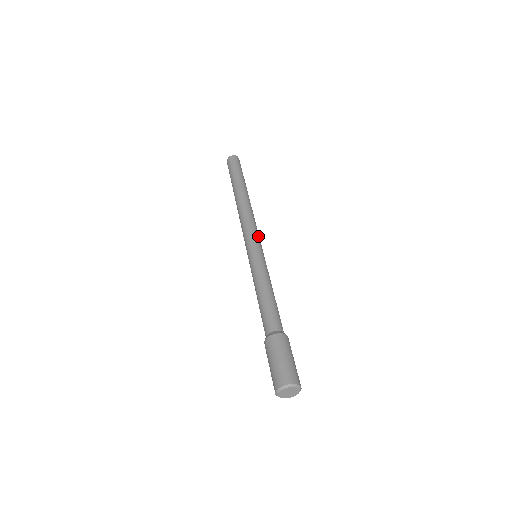
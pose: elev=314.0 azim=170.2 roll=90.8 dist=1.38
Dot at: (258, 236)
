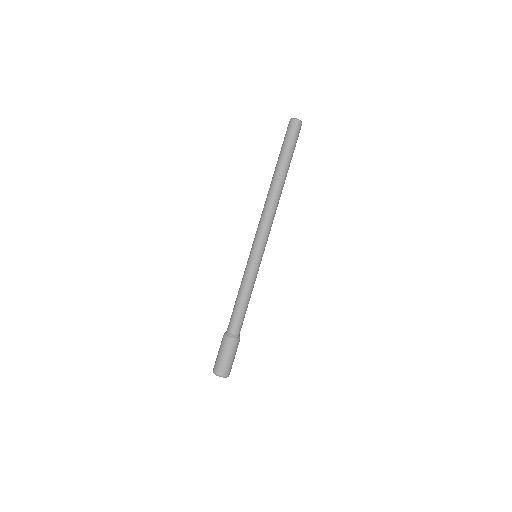
Dot at: (261, 237)
